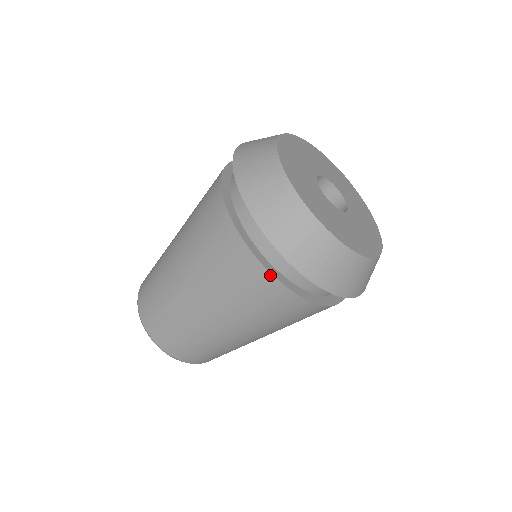
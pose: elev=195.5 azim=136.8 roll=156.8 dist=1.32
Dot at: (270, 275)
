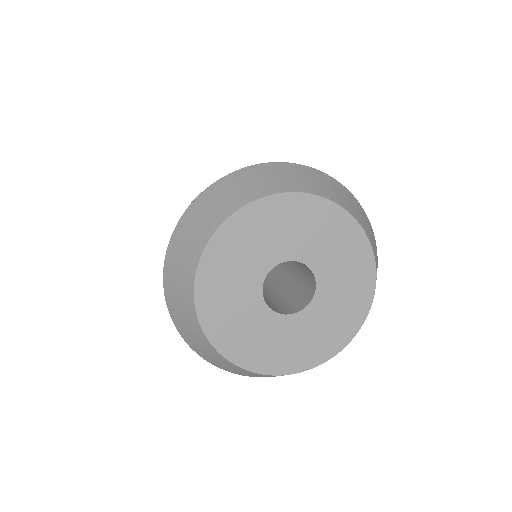
Dot at: occluded
